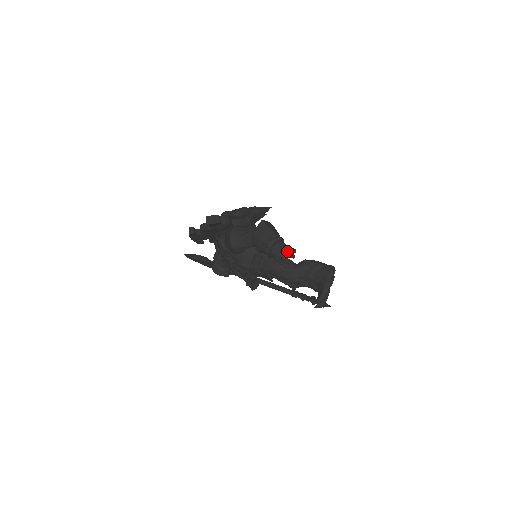
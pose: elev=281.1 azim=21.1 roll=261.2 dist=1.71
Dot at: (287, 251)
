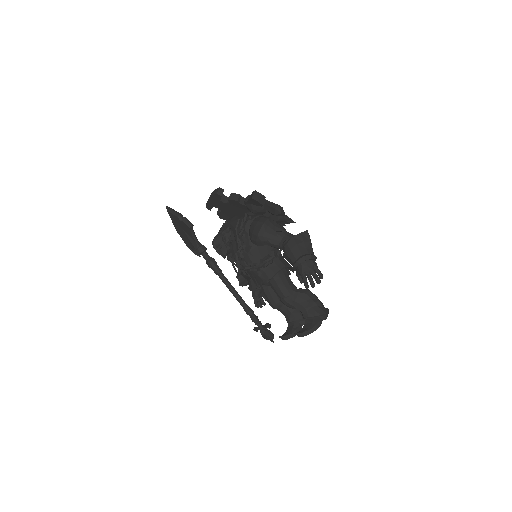
Dot at: (317, 273)
